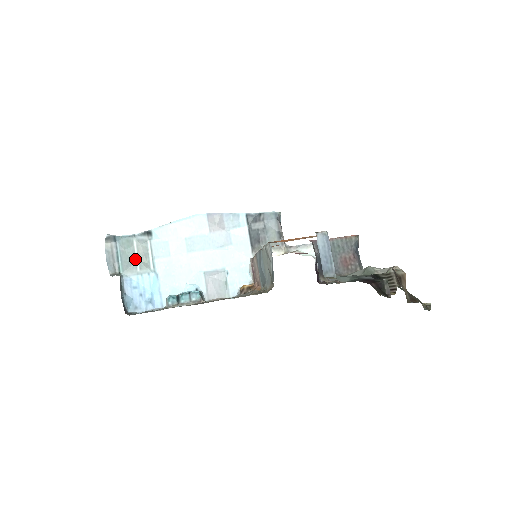
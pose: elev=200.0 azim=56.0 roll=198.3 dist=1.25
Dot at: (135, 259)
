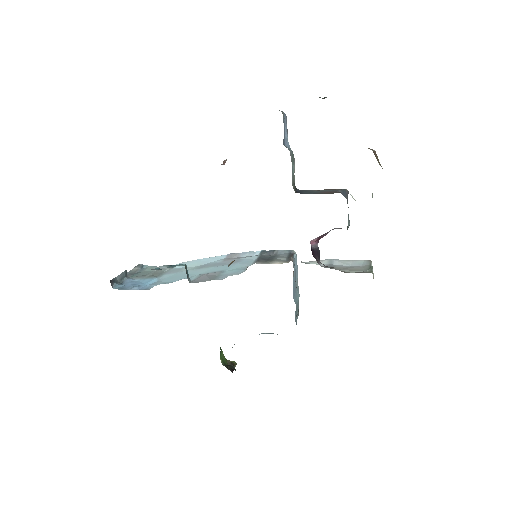
Dot at: (149, 275)
